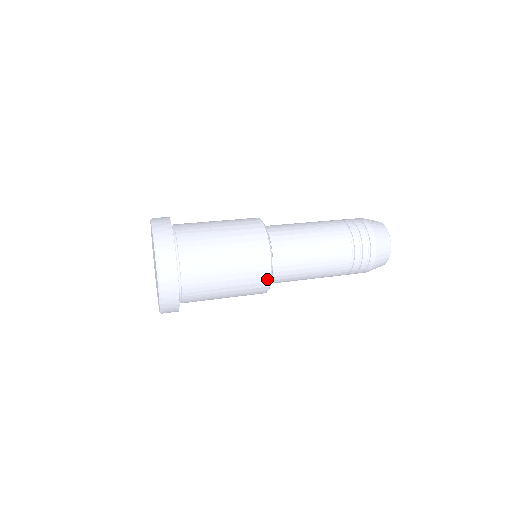
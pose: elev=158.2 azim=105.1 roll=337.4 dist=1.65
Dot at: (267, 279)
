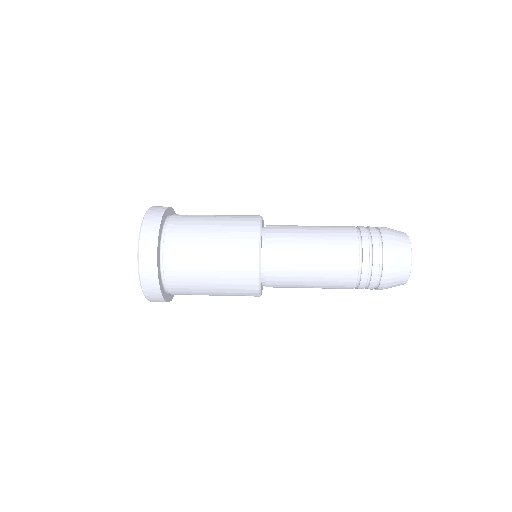
Dot at: (255, 267)
